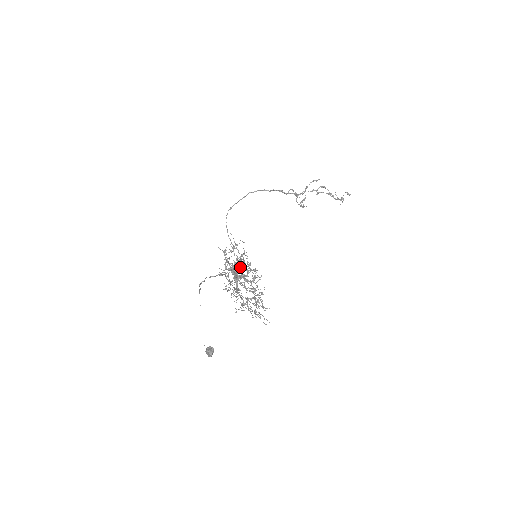
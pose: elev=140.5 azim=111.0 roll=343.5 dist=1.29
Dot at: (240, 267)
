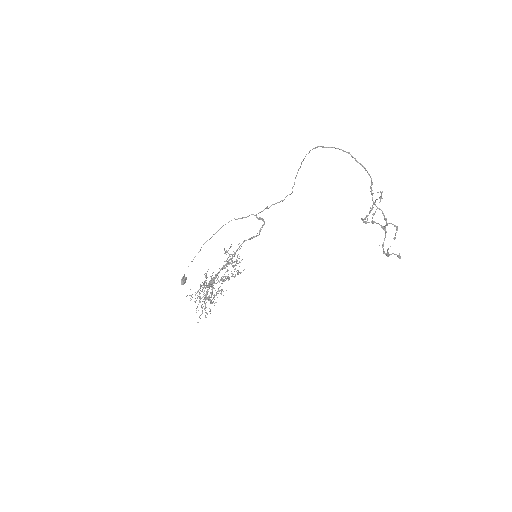
Dot at: (282, 201)
